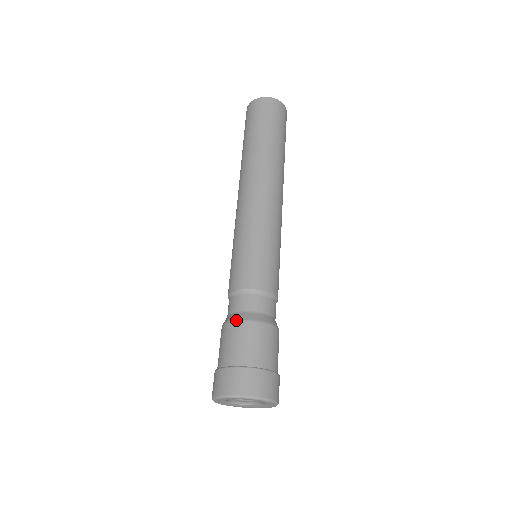
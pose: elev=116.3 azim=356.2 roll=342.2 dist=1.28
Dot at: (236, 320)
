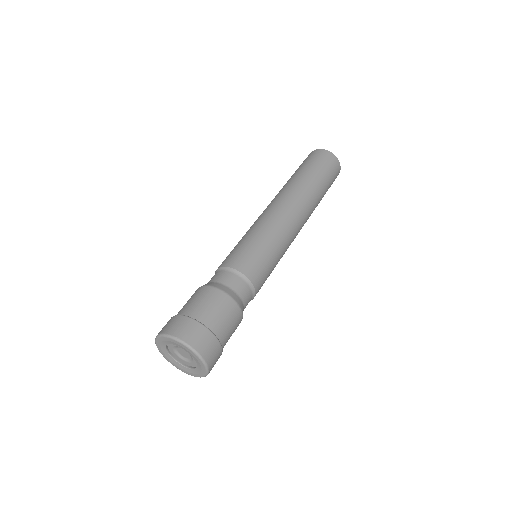
Dot at: (198, 288)
